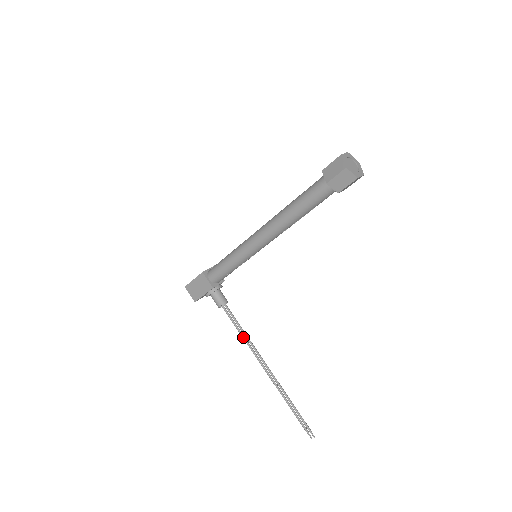
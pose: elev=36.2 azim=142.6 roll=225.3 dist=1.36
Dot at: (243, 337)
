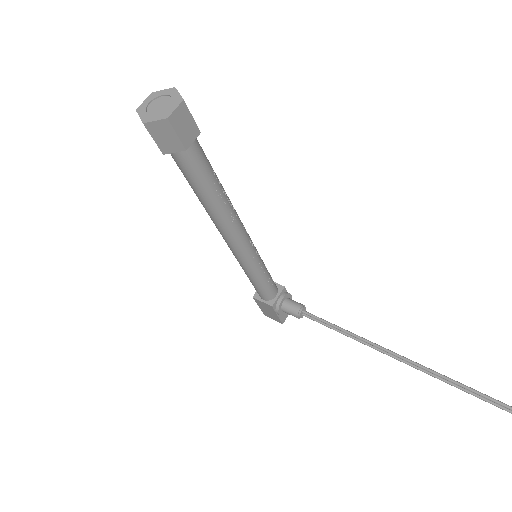
Dot at: (345, 335)
